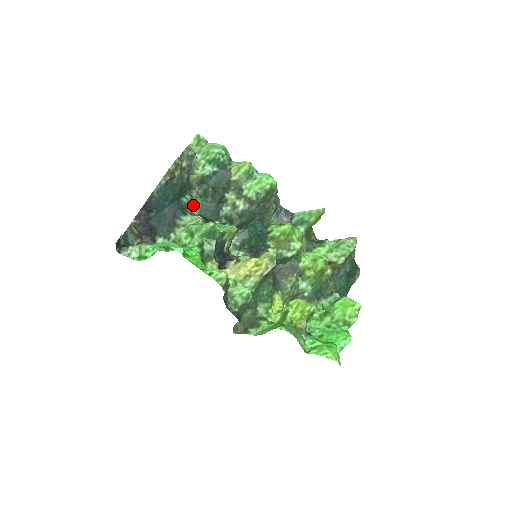
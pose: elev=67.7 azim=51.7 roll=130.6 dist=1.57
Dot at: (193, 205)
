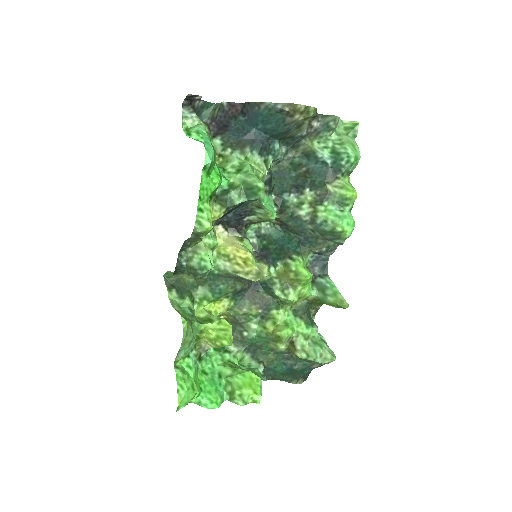
Dot at: (278, 160)
